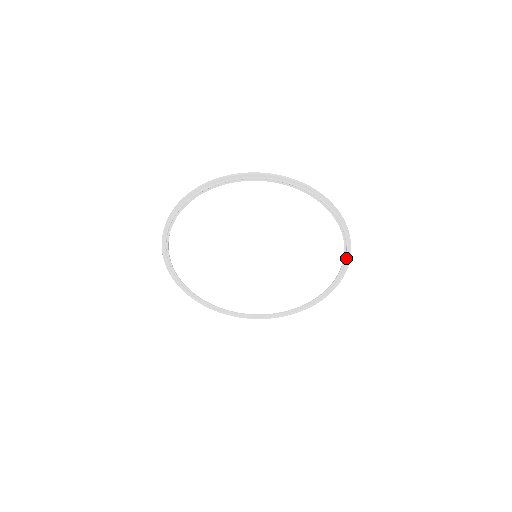
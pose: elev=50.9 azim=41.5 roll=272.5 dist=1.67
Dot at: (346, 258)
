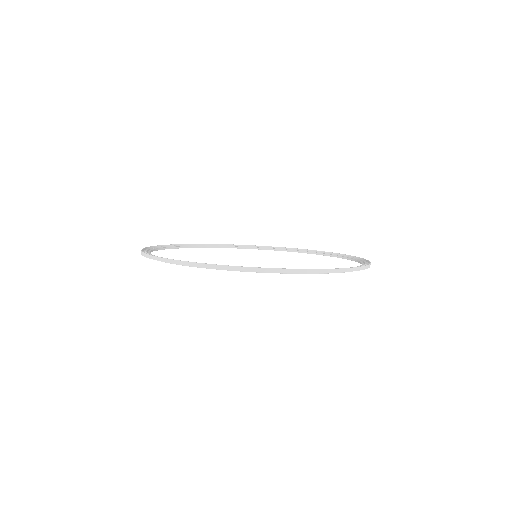
Dot at: (308, 253)
